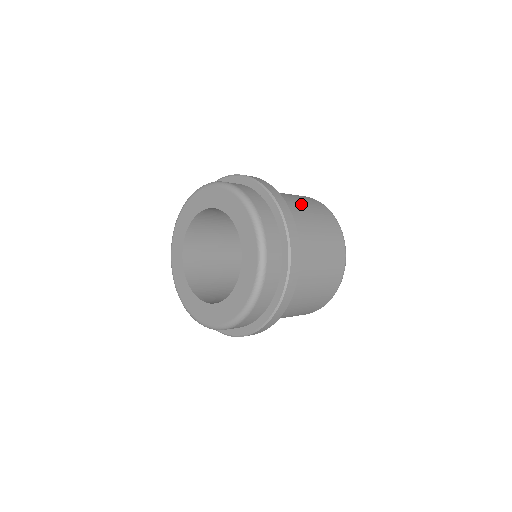
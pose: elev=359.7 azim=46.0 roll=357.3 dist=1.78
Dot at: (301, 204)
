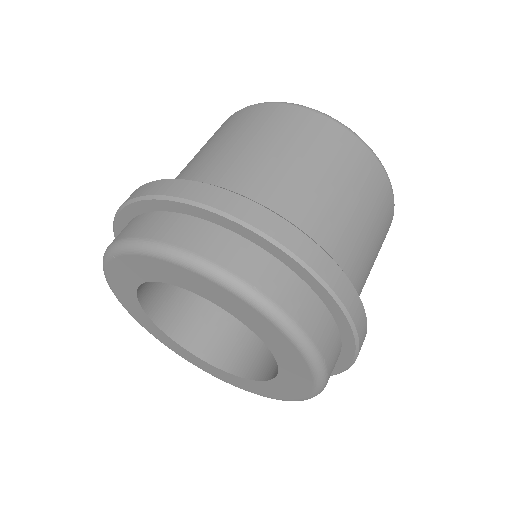
Dot at: (276, 154)
